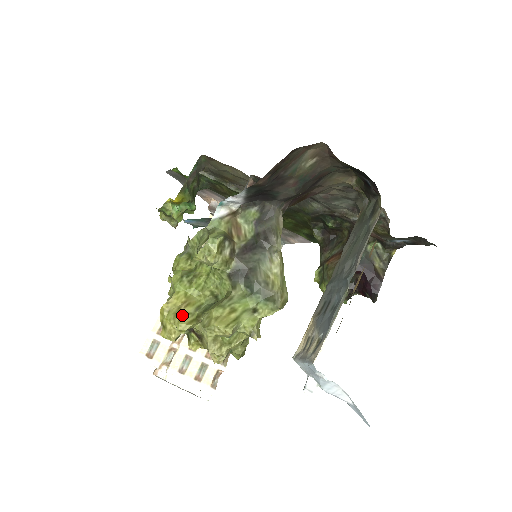
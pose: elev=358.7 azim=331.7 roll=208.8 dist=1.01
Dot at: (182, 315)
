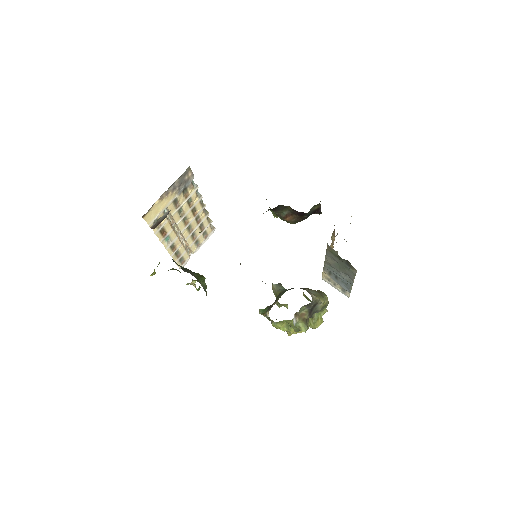
Dot at: (300, 331)
